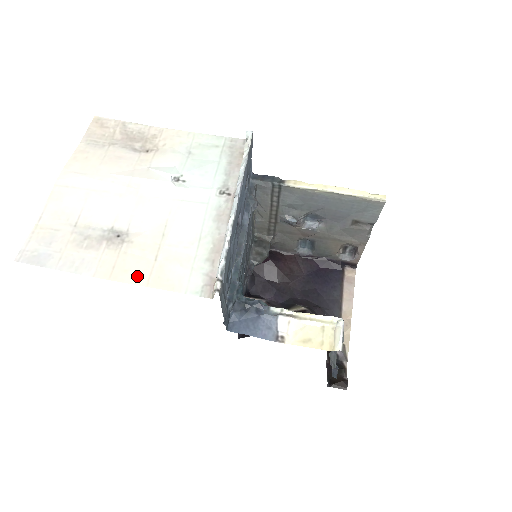
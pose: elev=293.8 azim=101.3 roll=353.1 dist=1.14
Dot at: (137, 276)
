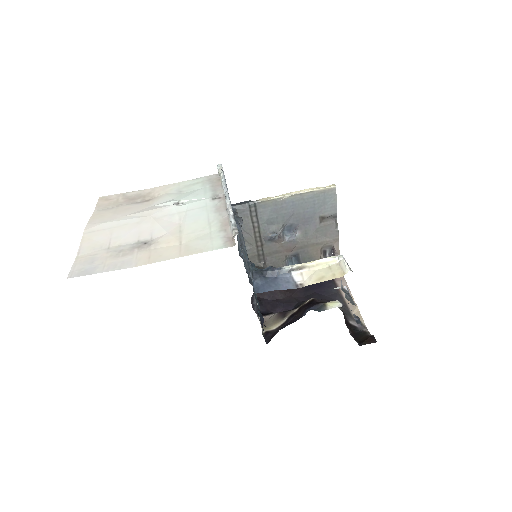
Dot at: (170, 255)
